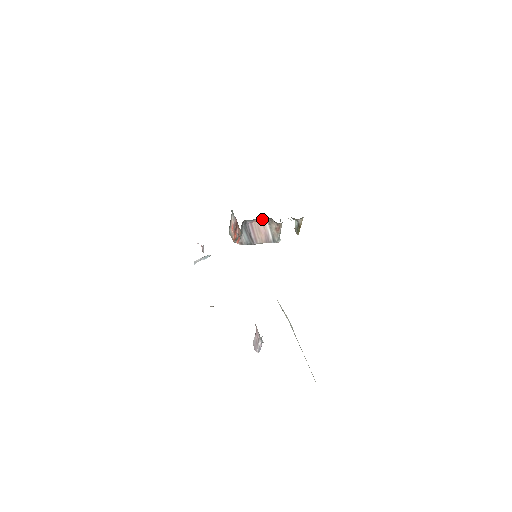
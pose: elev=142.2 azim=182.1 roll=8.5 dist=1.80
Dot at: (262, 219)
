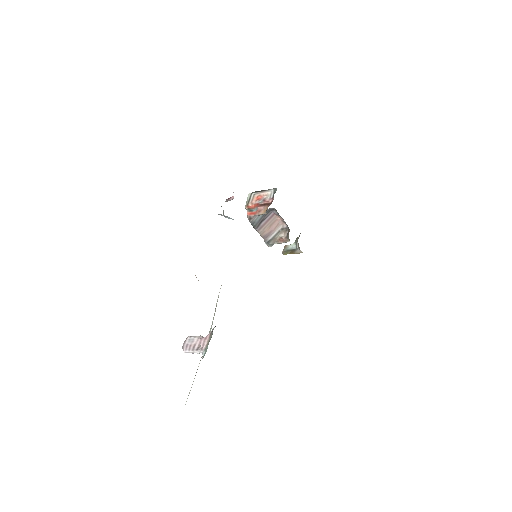
Dot at: occluded
